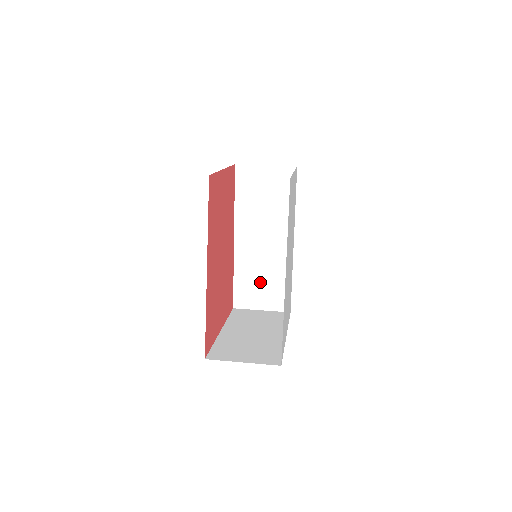
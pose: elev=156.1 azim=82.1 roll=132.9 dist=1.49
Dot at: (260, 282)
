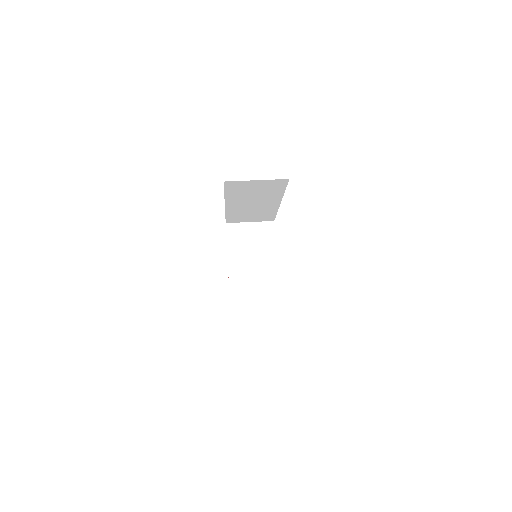
Dot at: (249, 215)
